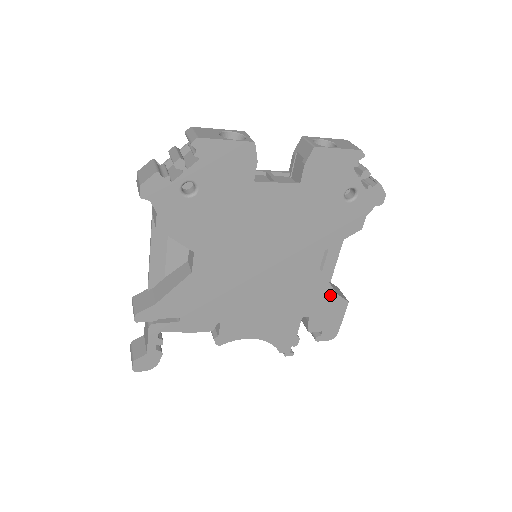
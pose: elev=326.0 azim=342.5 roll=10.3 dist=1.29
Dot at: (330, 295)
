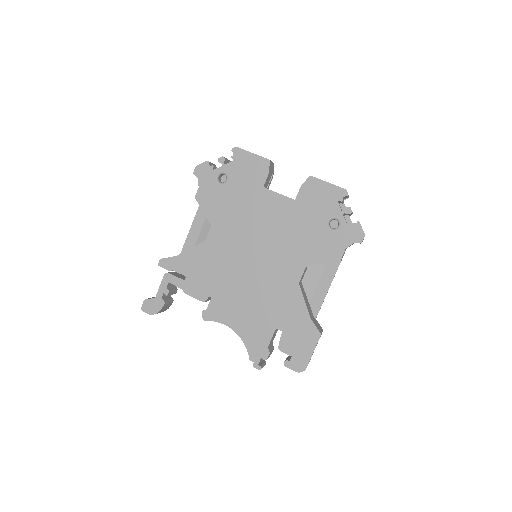
Dot at: (305, 317)
